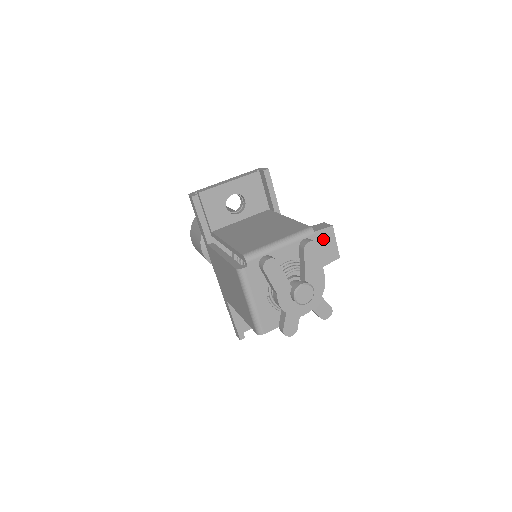
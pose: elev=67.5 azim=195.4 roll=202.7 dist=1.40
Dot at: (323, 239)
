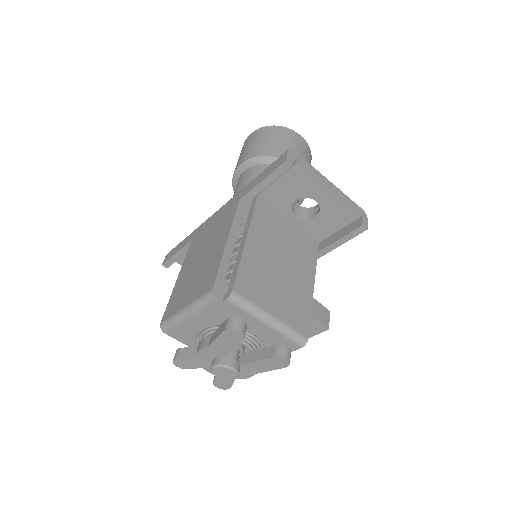
Dot at: occluded
